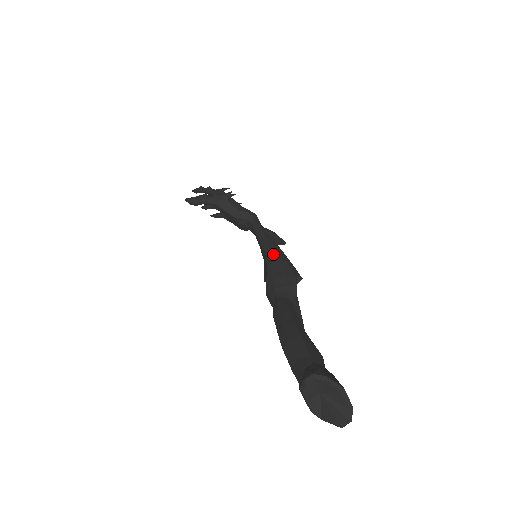
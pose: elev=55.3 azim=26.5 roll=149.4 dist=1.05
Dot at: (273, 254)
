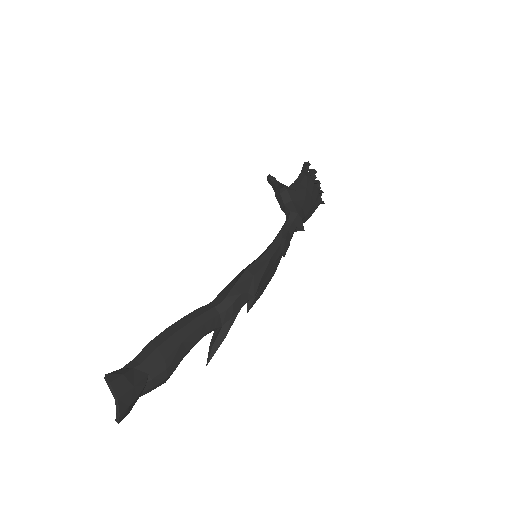
Dot at: (252, 263)
